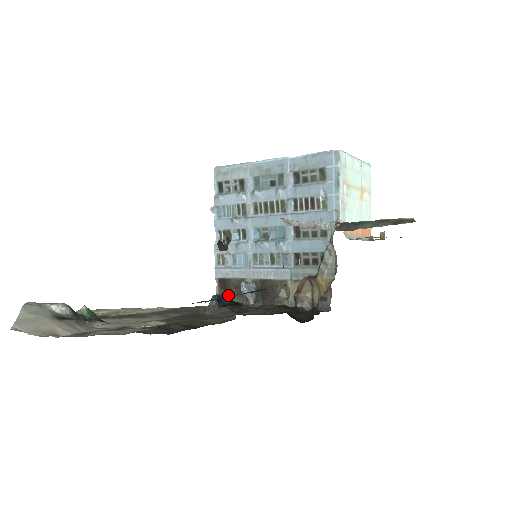
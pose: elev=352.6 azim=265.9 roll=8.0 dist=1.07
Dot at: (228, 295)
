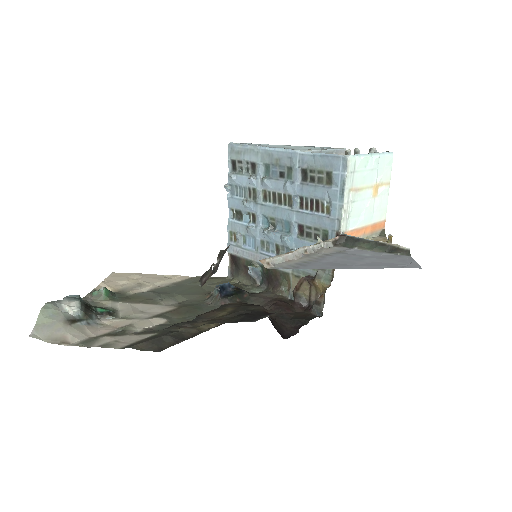
Dot at: (238, 271)
